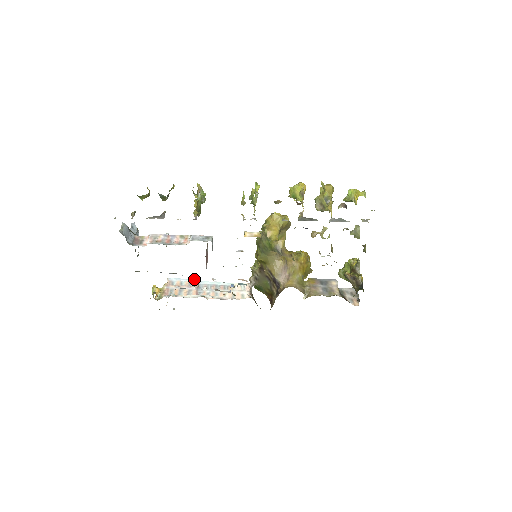
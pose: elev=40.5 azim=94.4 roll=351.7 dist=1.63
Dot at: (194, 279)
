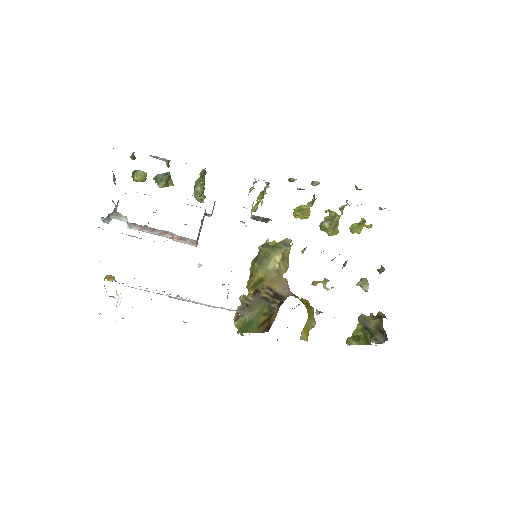
Dot at: (162, 294)
